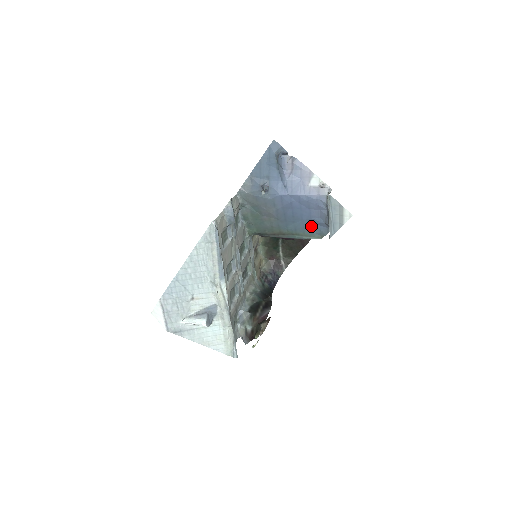
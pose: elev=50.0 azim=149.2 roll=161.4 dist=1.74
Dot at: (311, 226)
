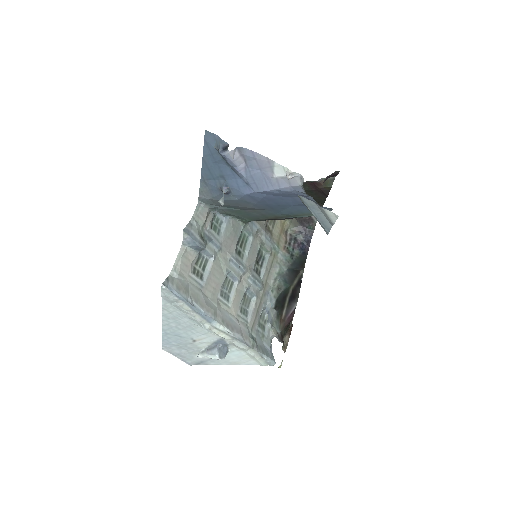
Dot at: occluded
